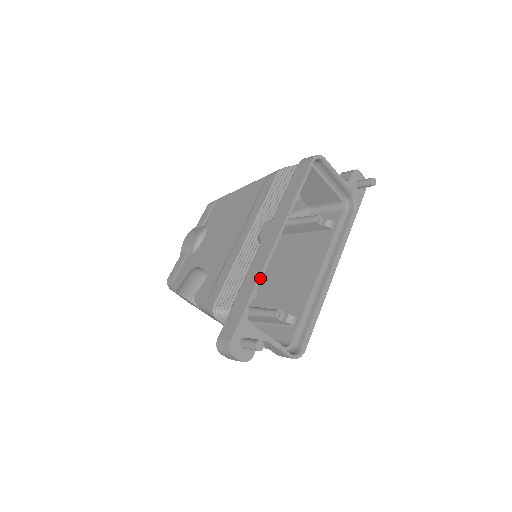
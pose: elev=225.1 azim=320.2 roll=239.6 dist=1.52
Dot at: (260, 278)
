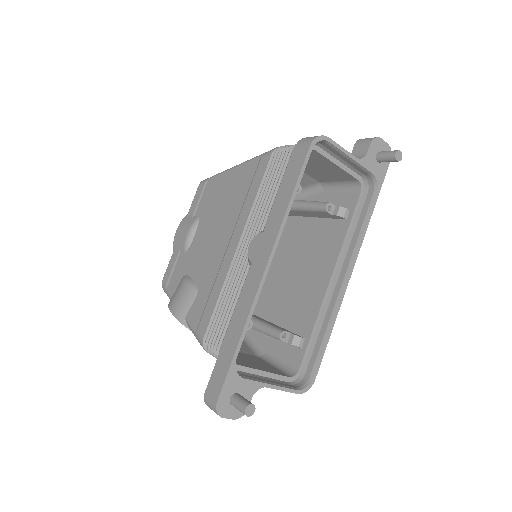
Dot at: (248, 321)
